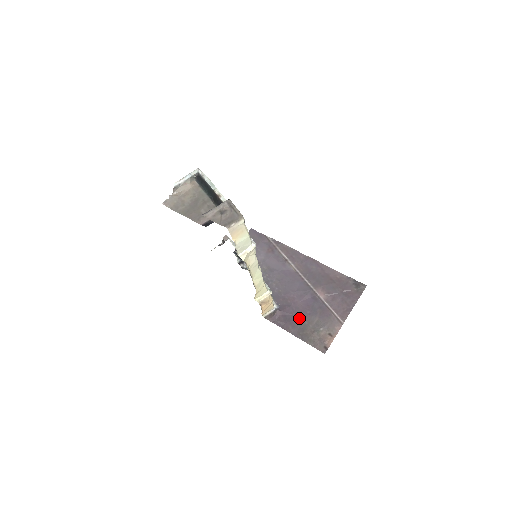
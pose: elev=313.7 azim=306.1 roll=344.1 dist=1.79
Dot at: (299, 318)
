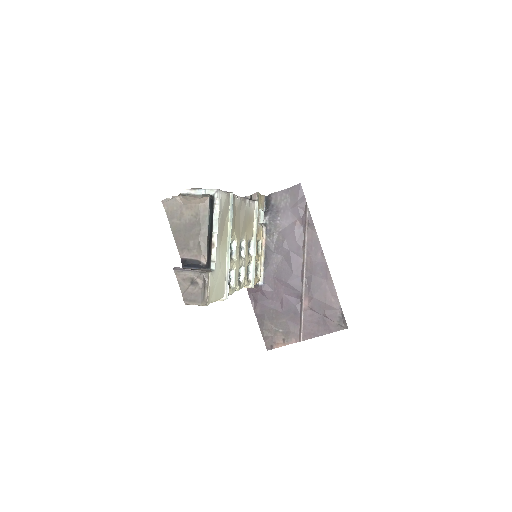
Dot at: (271, 307)
